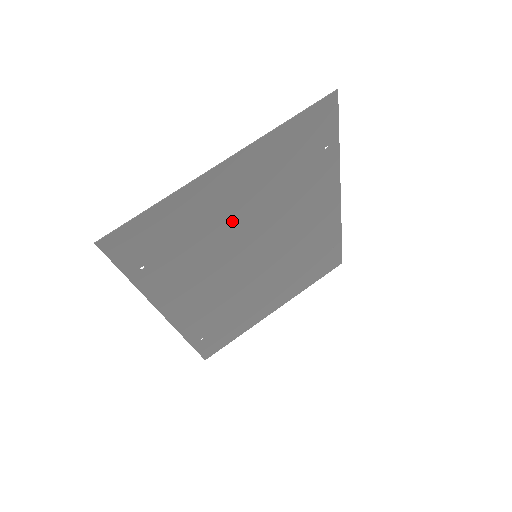
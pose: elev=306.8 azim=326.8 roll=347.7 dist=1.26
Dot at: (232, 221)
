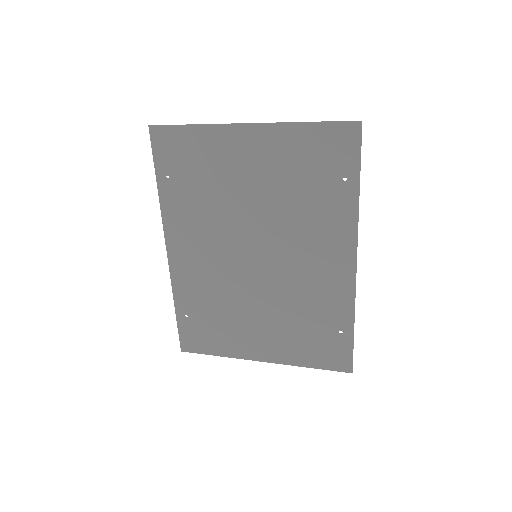
Dot at: (243, 192)
